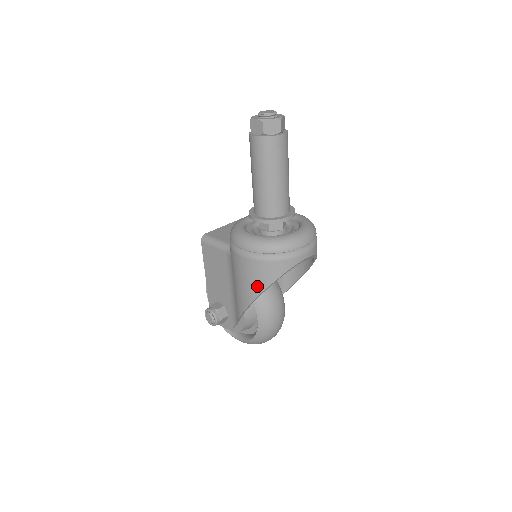
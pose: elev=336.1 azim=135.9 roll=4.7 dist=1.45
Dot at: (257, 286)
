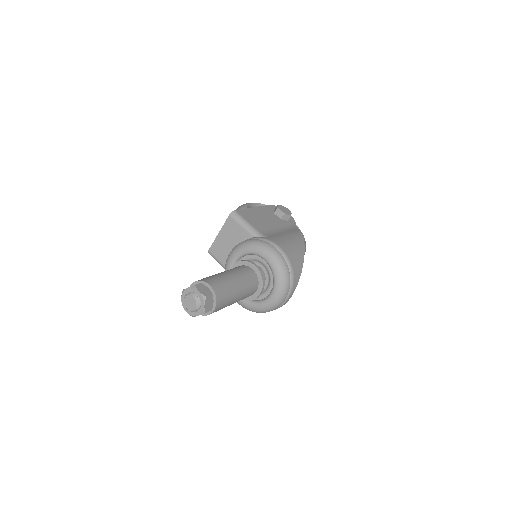
Dot at: occluded
